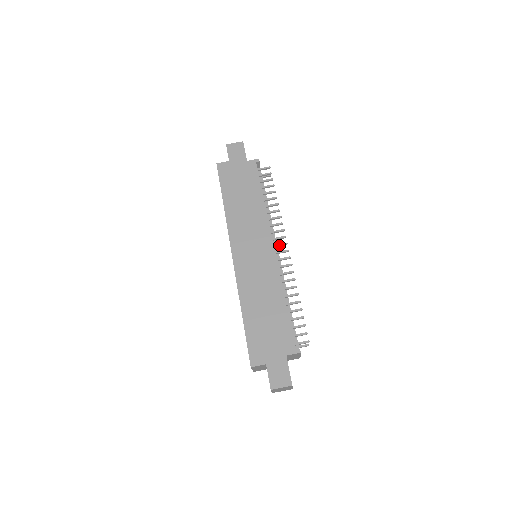
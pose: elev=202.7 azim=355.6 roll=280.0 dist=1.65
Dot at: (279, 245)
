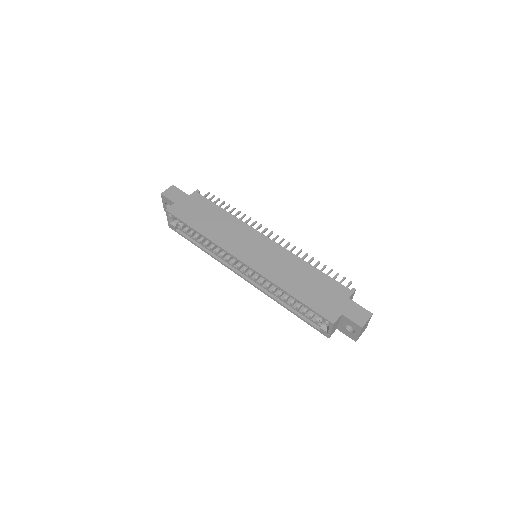
Dot at: (268, 236)
